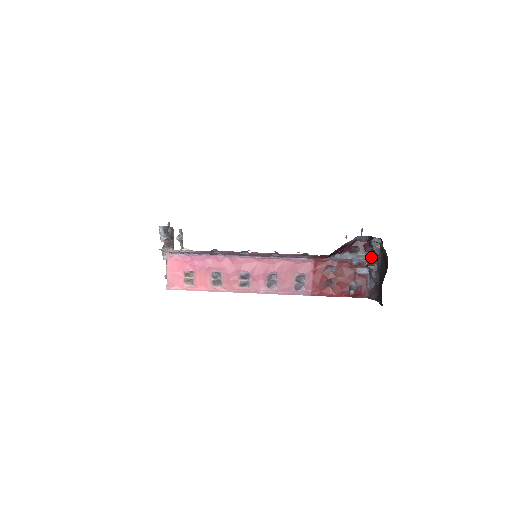
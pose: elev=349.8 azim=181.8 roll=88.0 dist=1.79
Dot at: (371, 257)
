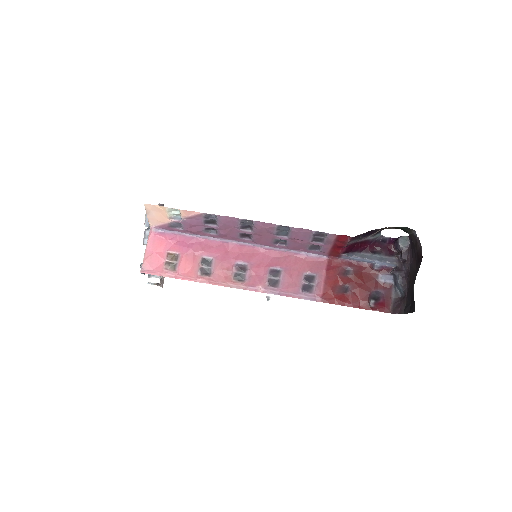
Dot at: (397, 261)
